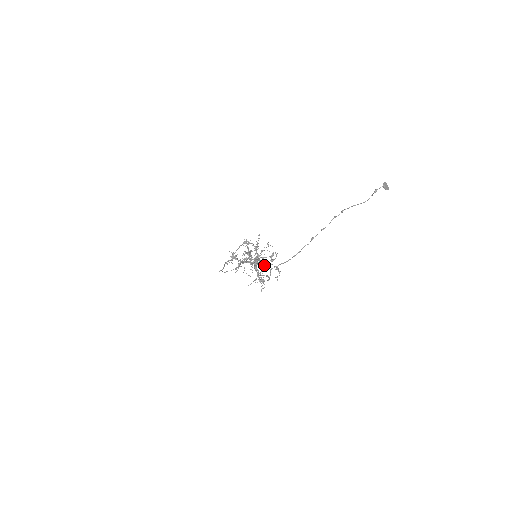
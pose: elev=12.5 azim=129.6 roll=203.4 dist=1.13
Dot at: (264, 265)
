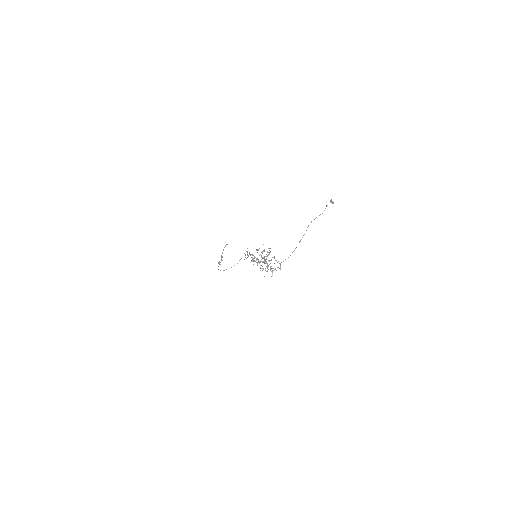
Dot at: (269, 261)
